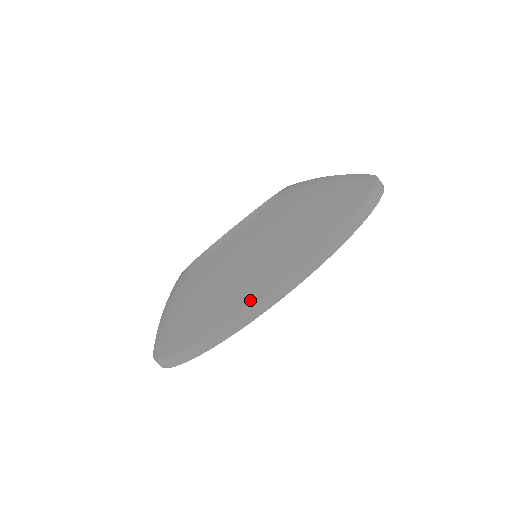
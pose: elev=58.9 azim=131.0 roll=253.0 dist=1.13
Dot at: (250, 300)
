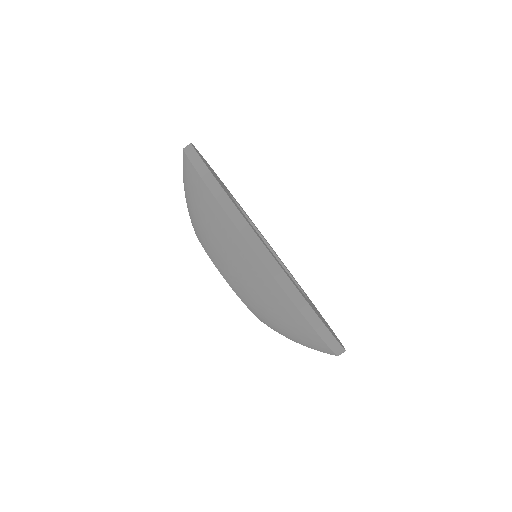
Dot at: occluded
